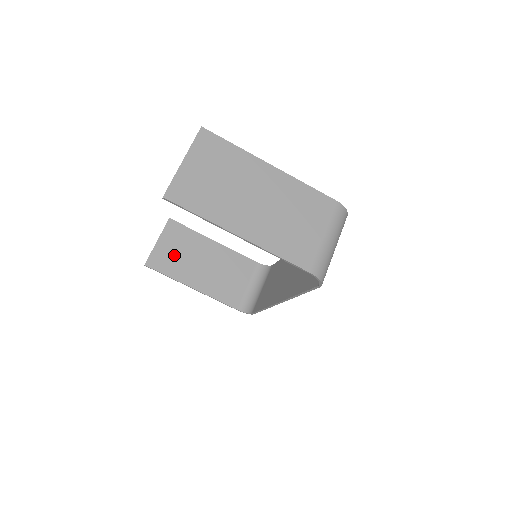
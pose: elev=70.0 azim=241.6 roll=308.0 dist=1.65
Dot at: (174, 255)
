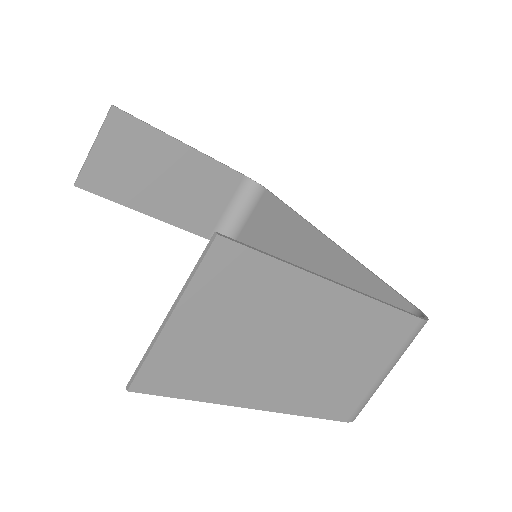
Dot at: (121, 169)
